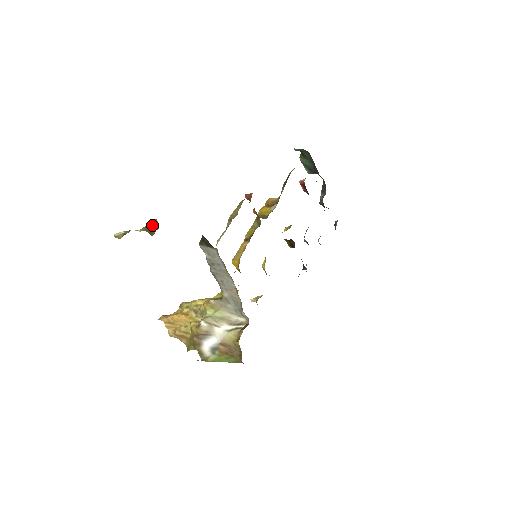
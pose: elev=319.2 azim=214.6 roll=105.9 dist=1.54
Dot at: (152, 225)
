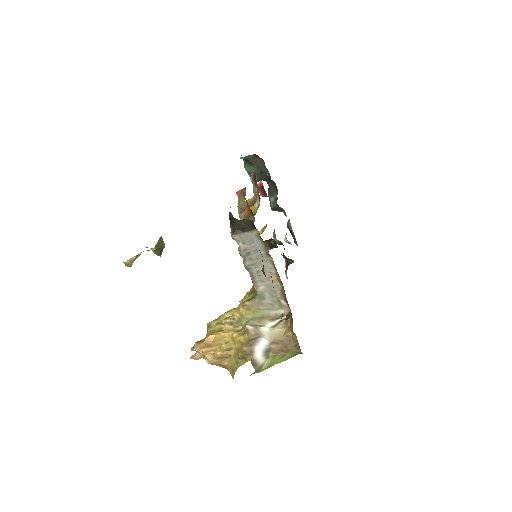
Dot at: (160, 243)
